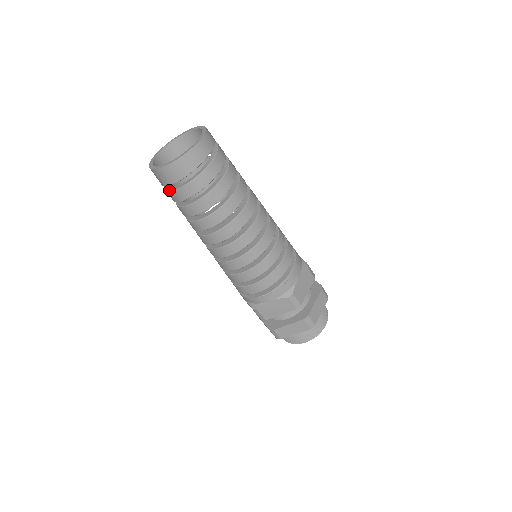
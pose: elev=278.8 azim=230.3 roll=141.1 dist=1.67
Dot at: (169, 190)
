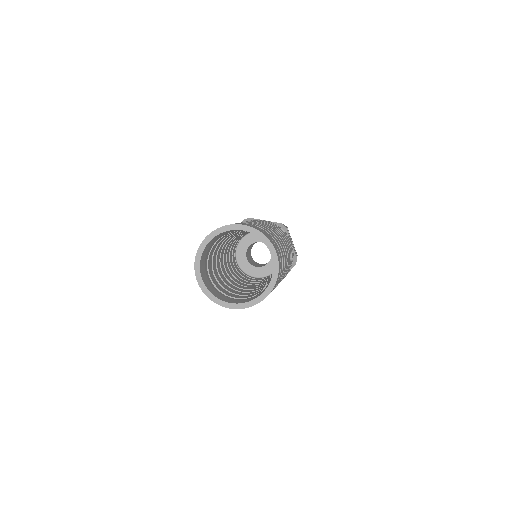
Dot at: occluded
